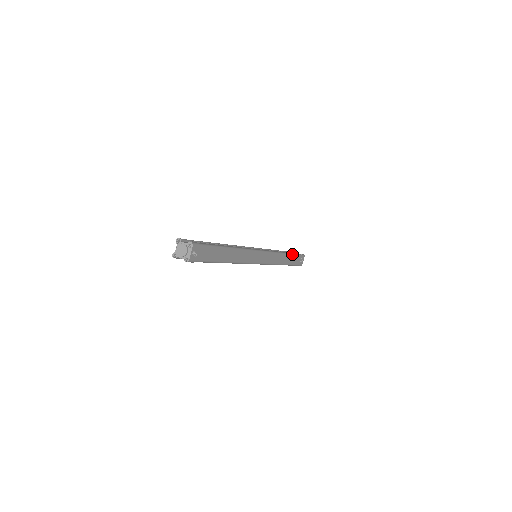
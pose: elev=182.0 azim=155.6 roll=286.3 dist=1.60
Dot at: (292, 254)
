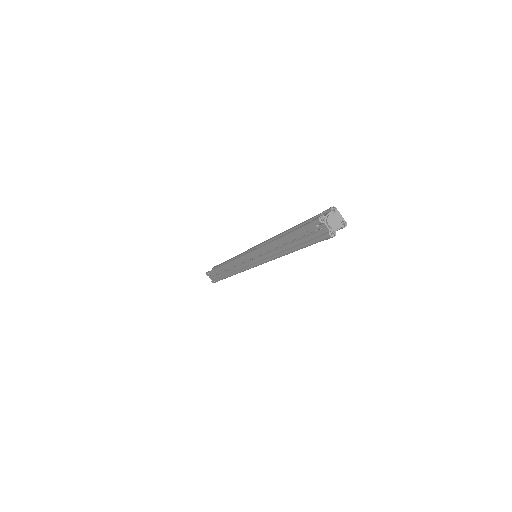
Dot at: occluded
